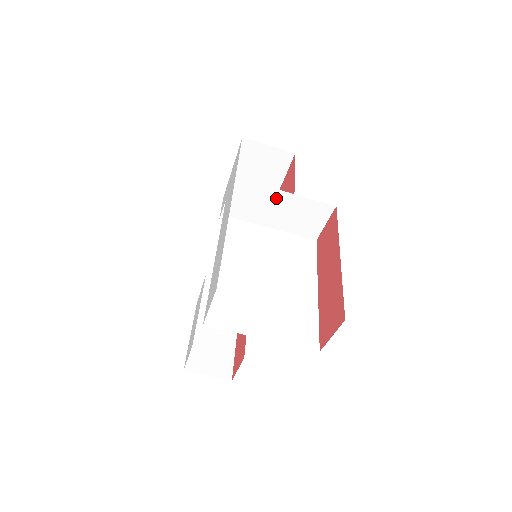
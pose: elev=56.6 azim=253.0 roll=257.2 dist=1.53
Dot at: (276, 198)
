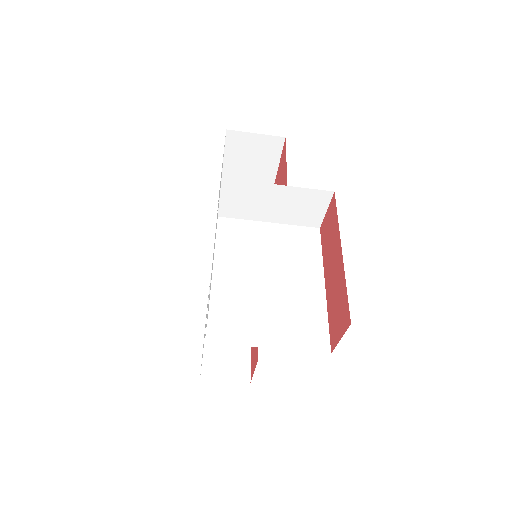
Dot at: (269, 192)
